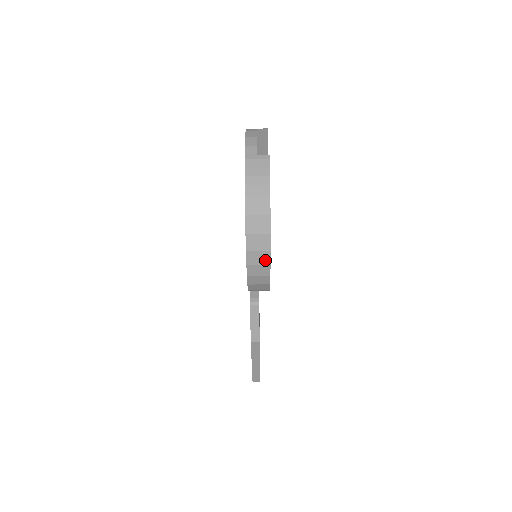
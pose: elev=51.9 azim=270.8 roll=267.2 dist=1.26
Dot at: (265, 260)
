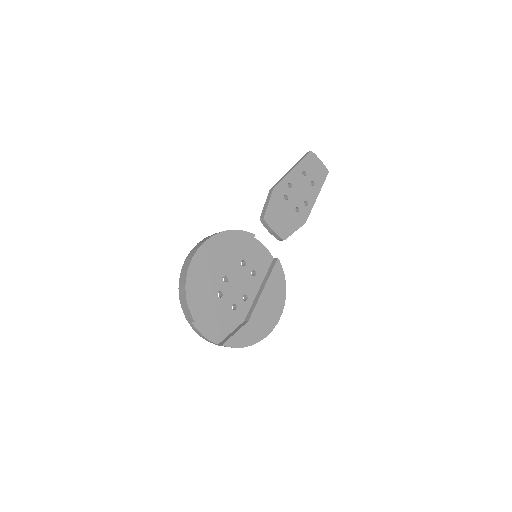
Dot at: (274, 326)
